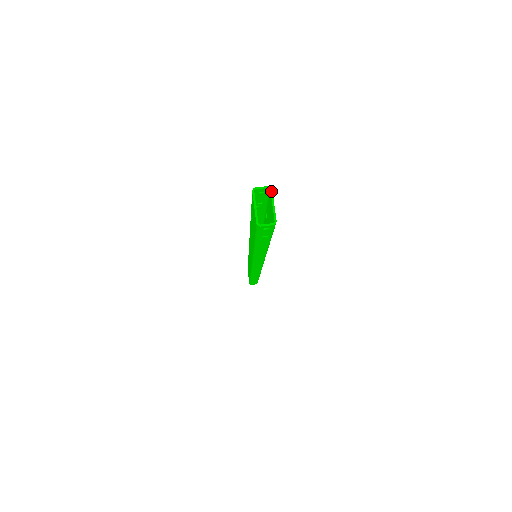
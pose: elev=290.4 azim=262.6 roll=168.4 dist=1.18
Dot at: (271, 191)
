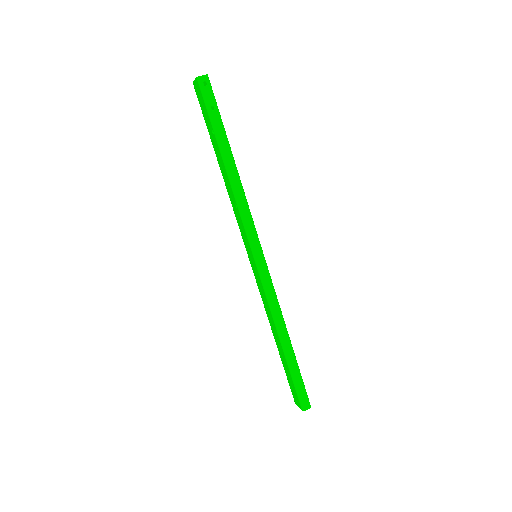
Dot at: occluded
